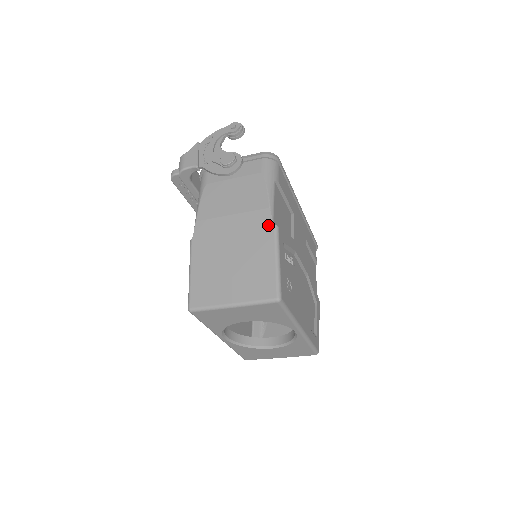
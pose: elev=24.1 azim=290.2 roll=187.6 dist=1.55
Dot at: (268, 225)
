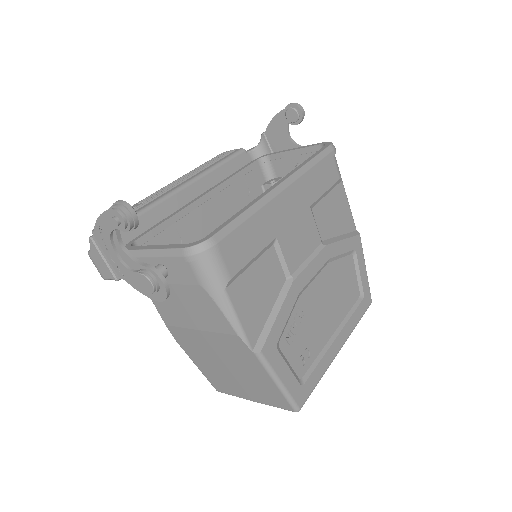
Dot at: (247, 352)
